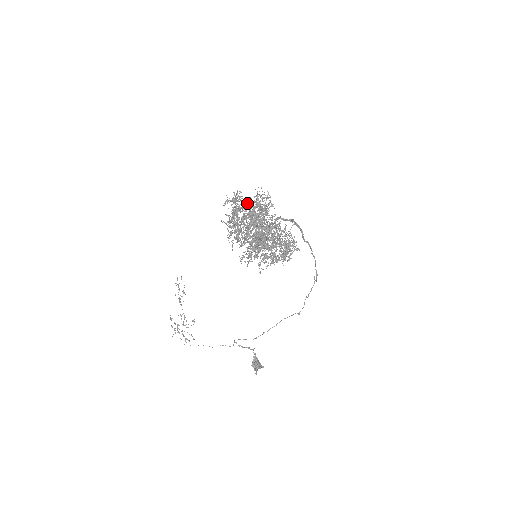
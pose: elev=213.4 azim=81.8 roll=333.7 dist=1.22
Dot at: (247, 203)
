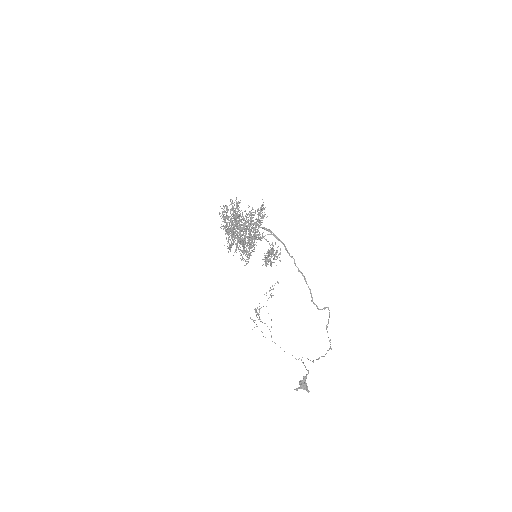
Dot at: occluded
